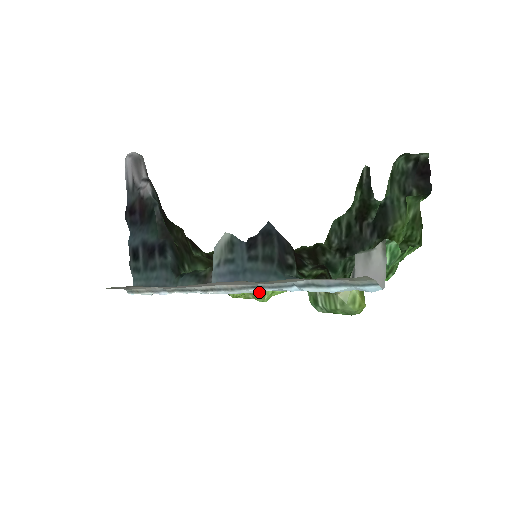
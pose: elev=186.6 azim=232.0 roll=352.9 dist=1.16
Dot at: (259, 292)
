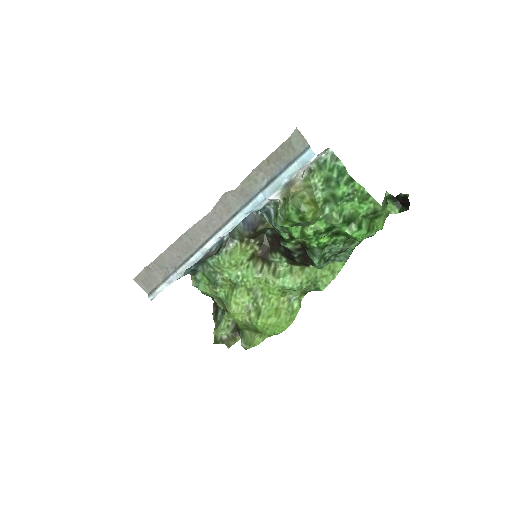
Dot at: (255, 312)
